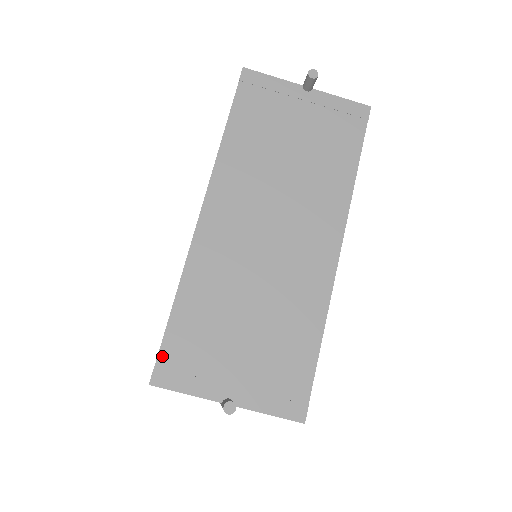
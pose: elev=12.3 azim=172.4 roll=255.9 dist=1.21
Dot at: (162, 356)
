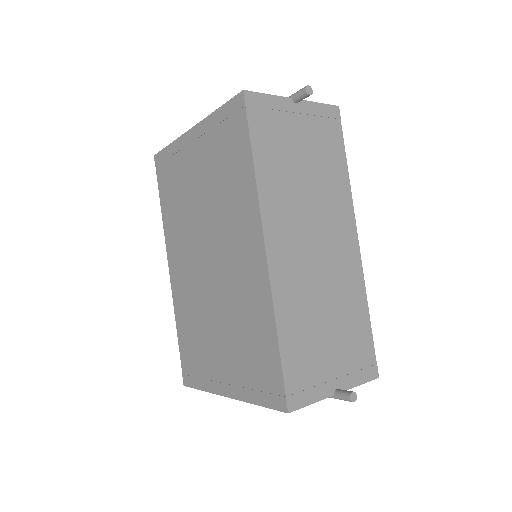
Dot at: (287, 386)
